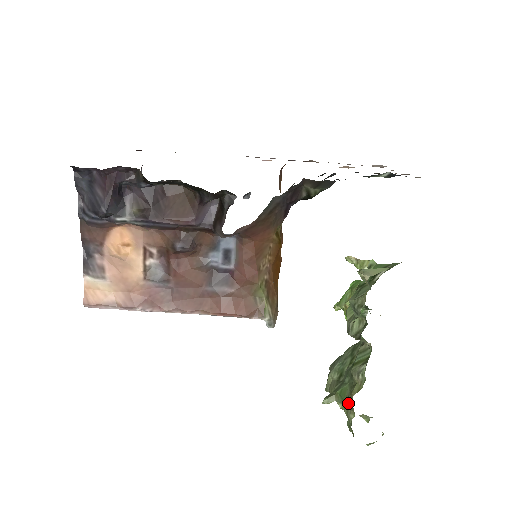
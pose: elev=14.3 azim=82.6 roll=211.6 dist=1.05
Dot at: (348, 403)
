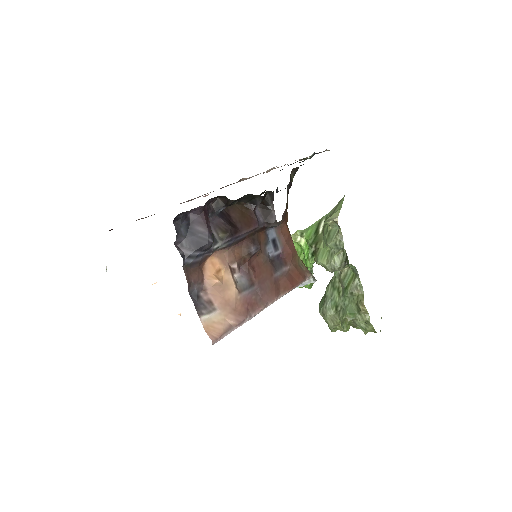
Dot at: (361, 311)
